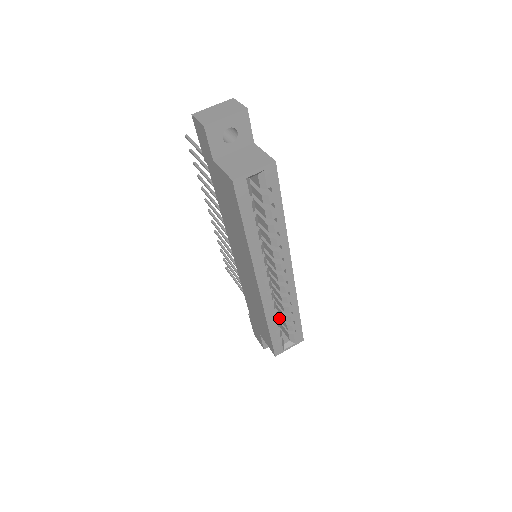
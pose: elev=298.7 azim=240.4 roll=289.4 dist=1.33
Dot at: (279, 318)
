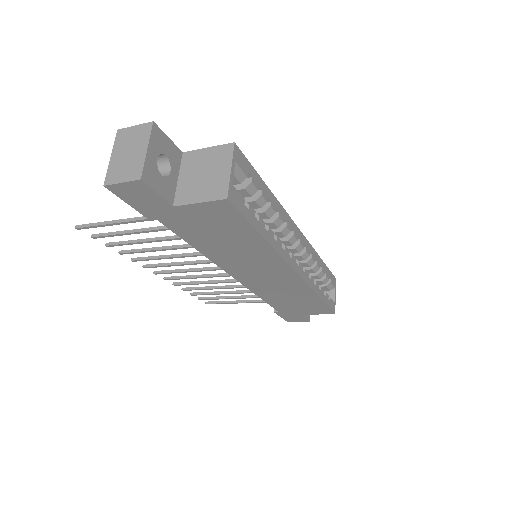
Dot at: occluded
